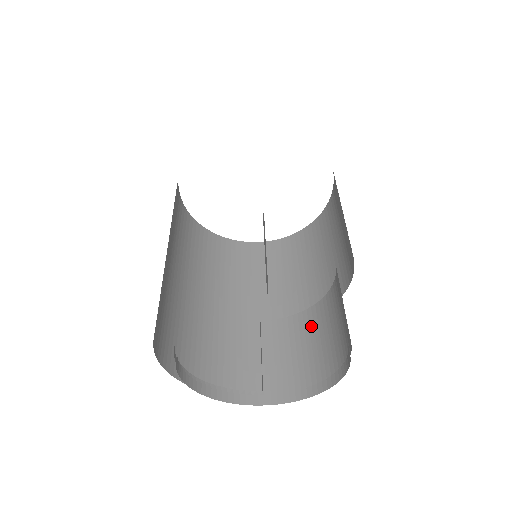
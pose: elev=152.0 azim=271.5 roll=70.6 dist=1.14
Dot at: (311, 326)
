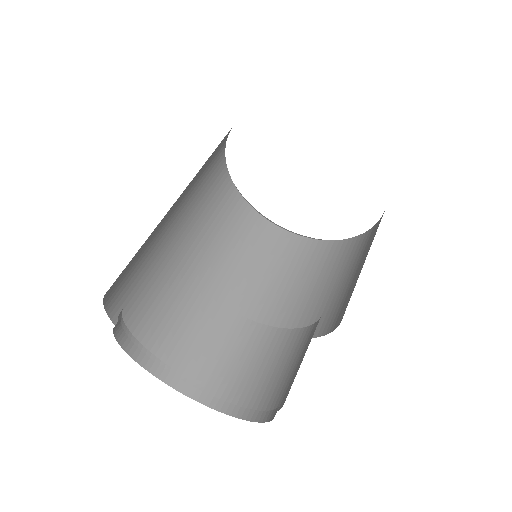
Dot at: (281, 348)
